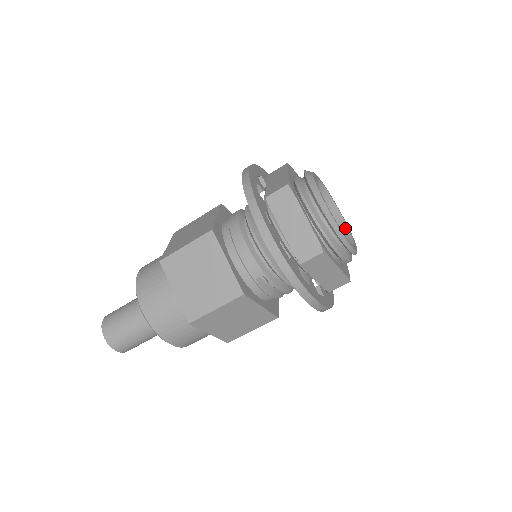
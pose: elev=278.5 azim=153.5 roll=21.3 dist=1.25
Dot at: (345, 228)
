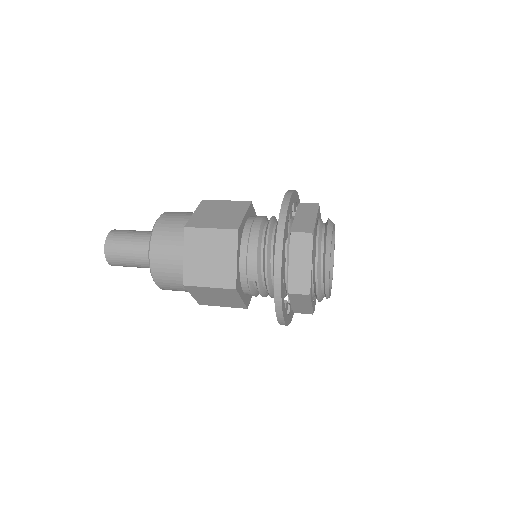
Dot at: (331, 270)
